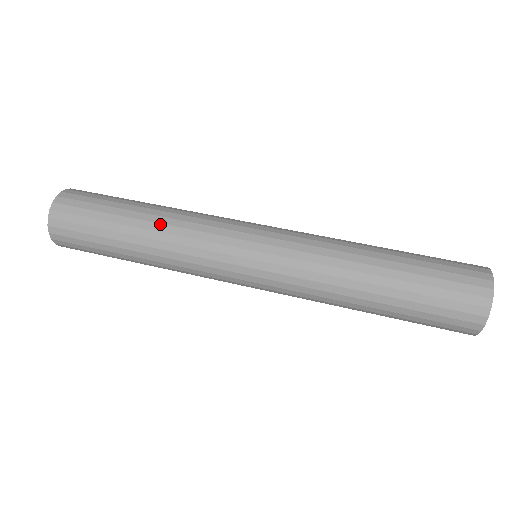
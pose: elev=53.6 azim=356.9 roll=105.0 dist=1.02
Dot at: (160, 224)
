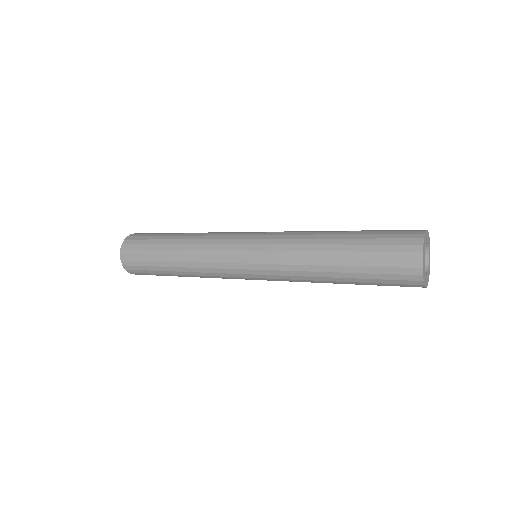
Dot at: (184, 250)
